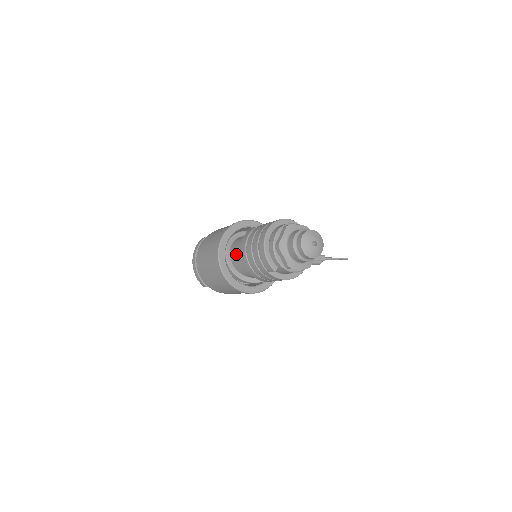
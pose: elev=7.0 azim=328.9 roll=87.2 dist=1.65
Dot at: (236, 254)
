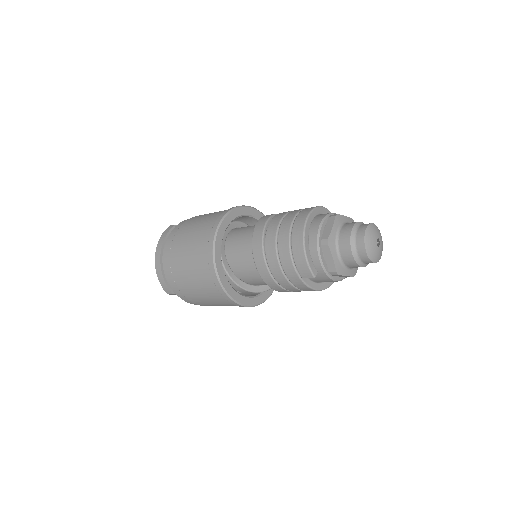
Dot at: (237, 250)
